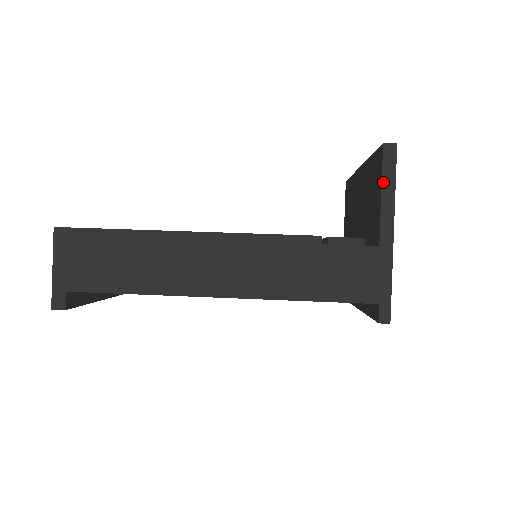
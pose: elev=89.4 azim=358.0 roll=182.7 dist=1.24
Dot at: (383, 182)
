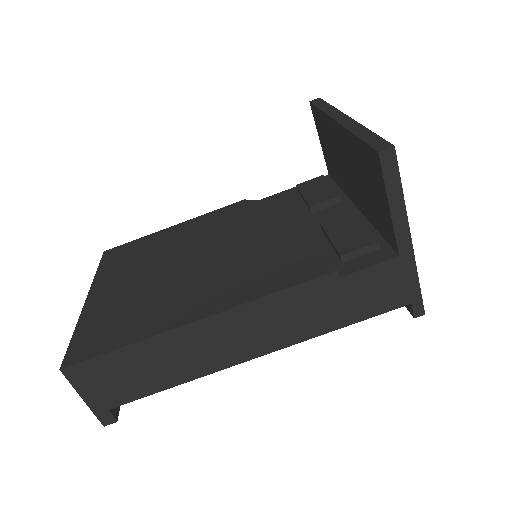
Dot at: (388, 194)
